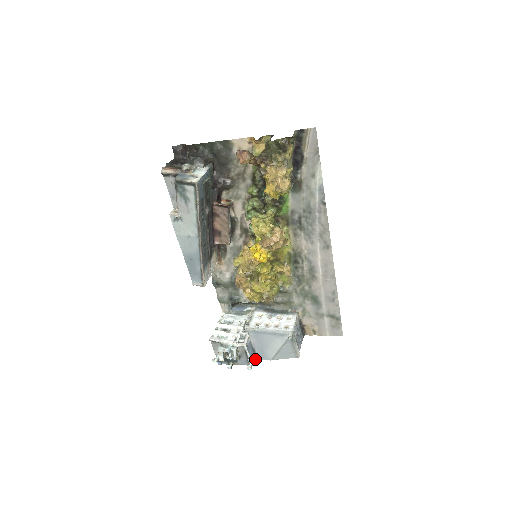
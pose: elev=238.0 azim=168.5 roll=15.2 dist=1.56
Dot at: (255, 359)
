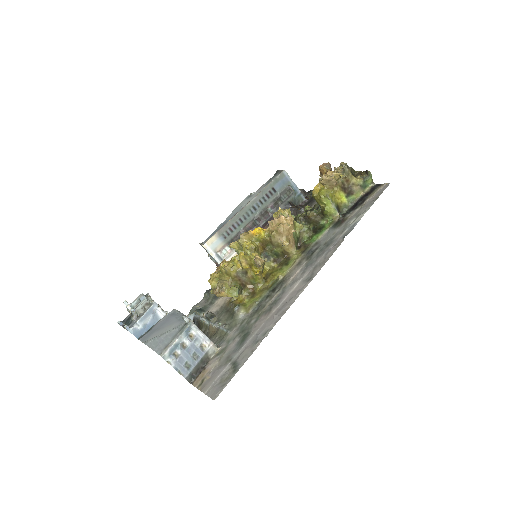
Dot at: (138, 339)
